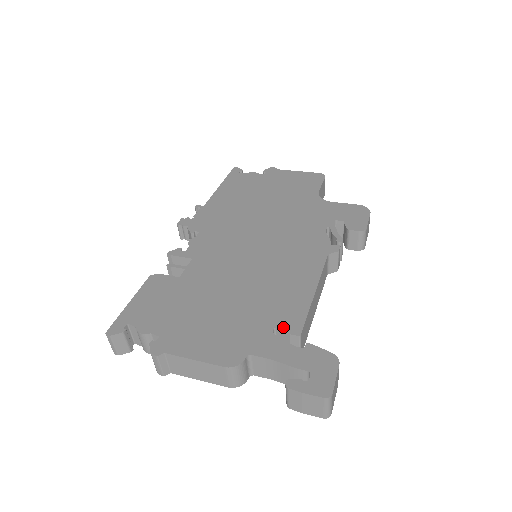
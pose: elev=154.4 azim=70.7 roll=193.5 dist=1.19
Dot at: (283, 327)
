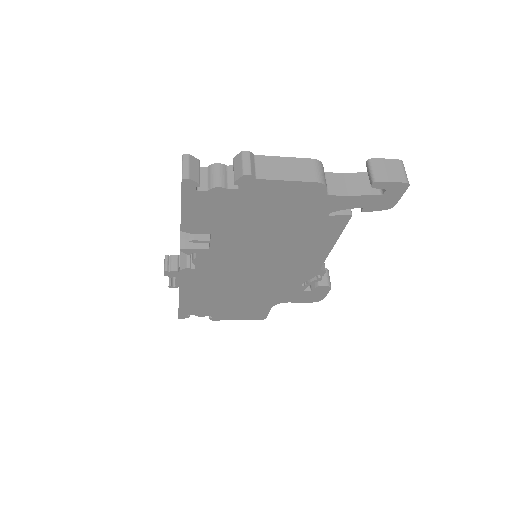
Dot at: occluded
